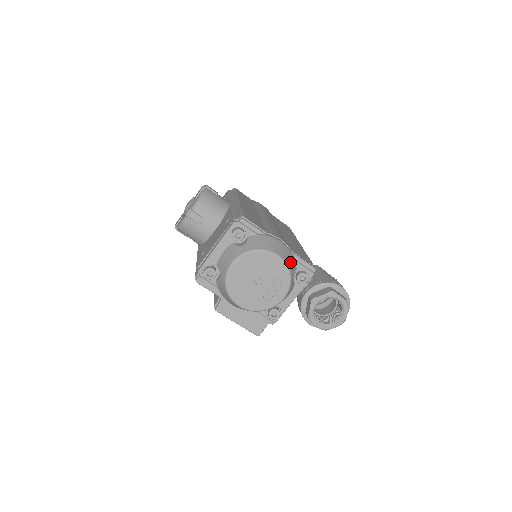
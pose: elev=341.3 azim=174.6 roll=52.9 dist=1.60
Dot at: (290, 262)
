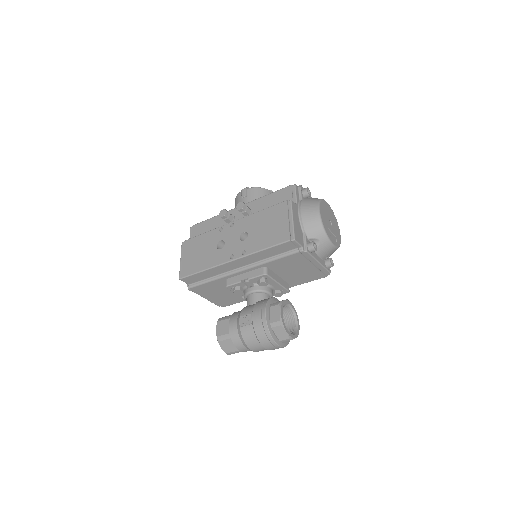
Dot at: occluded
